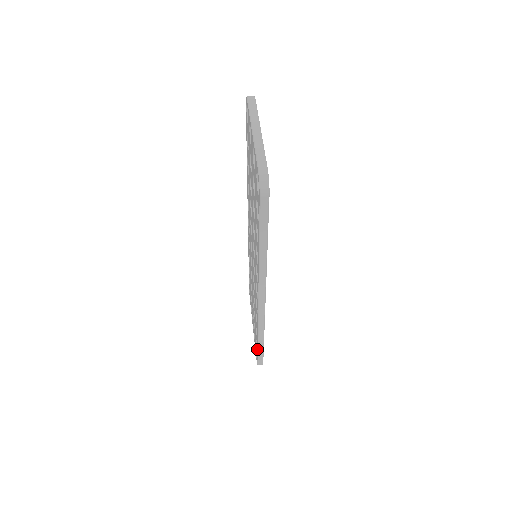
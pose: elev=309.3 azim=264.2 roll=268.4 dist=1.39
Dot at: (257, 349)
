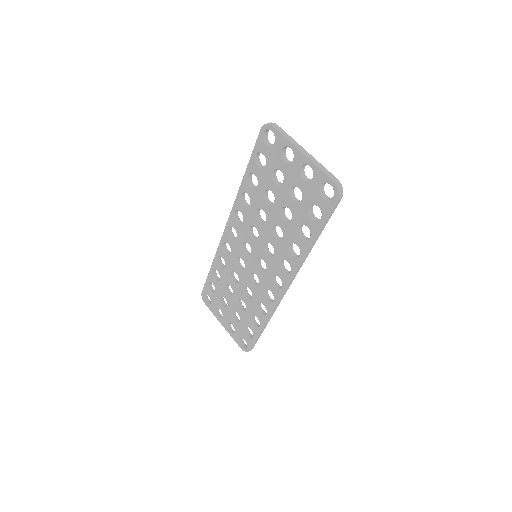
Dot at: (256, 336)
